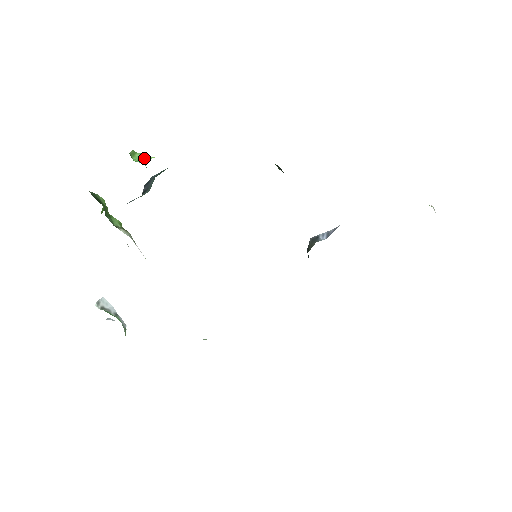
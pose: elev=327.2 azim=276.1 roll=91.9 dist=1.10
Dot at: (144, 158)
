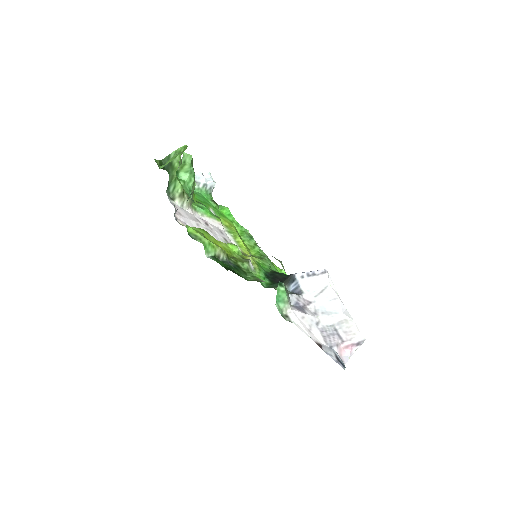
Dot at: (182, 185)
